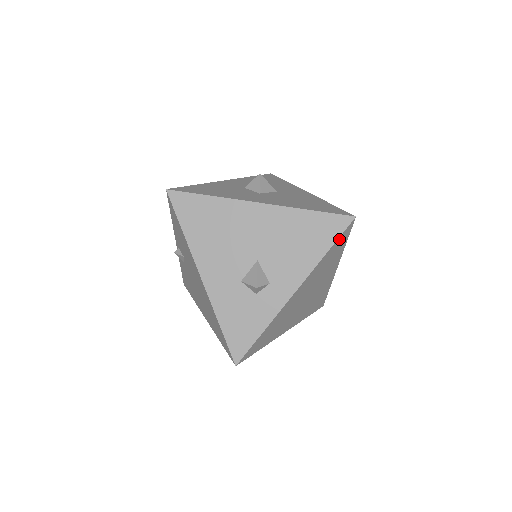
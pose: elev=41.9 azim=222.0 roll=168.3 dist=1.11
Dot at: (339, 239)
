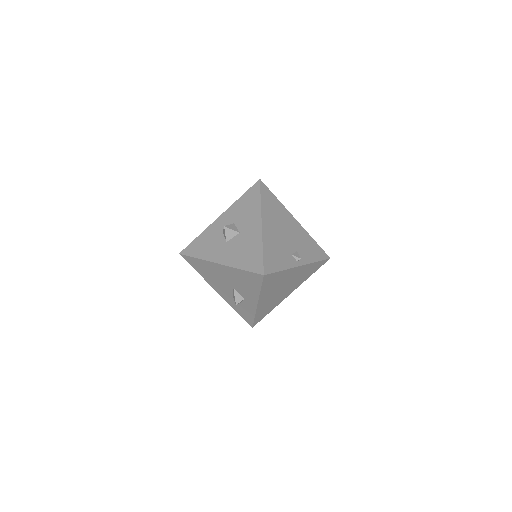
Dot at: (264, 282)
